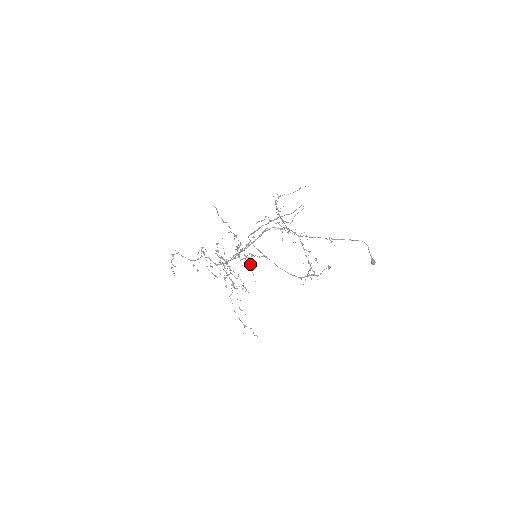
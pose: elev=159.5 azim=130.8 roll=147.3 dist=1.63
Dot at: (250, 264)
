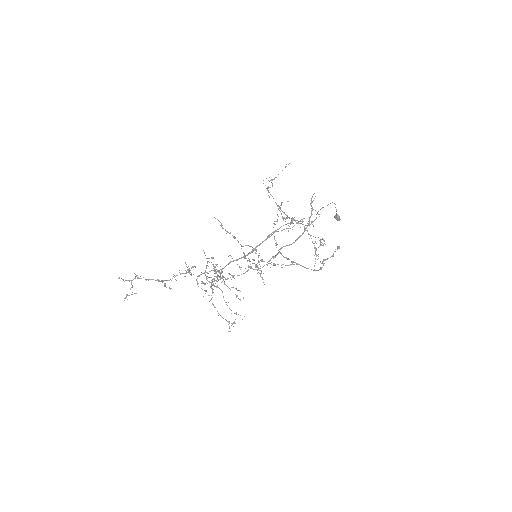
Dot at: (260, 270)
